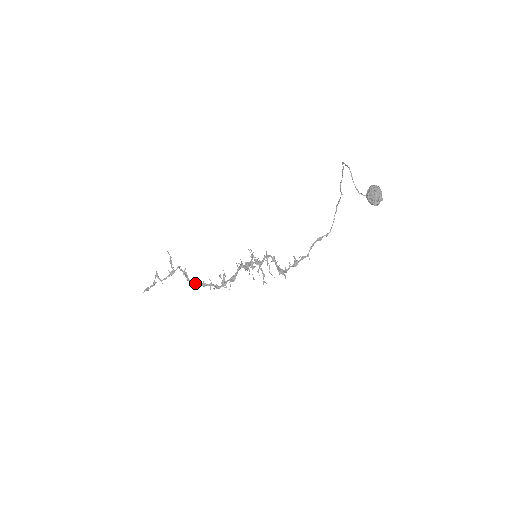
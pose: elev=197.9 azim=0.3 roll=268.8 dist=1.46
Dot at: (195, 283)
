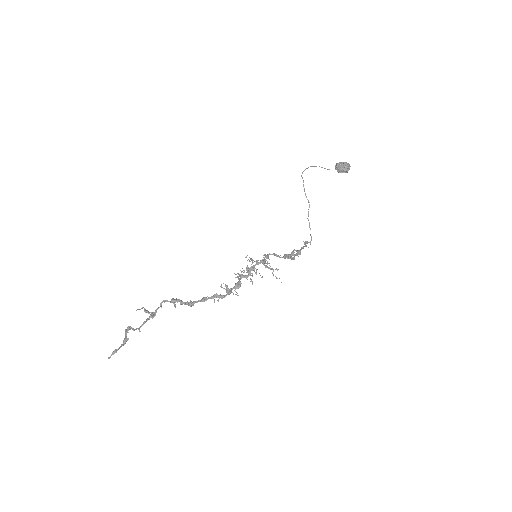
Dot at: (192, 303)
